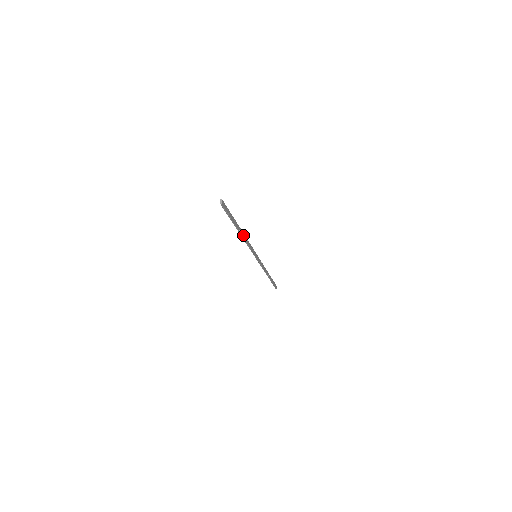
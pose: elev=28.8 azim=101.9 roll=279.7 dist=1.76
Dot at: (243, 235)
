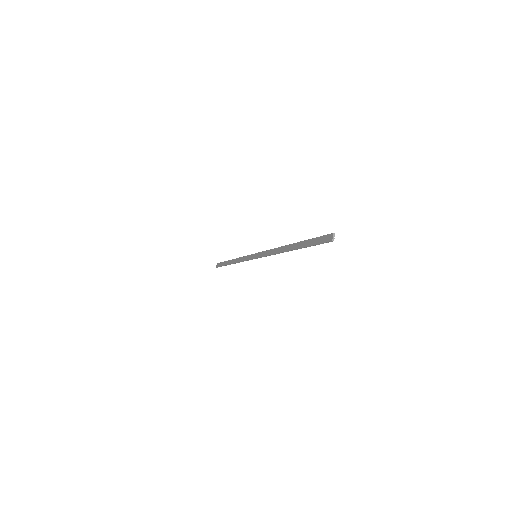
Dot at: (284, 249)
